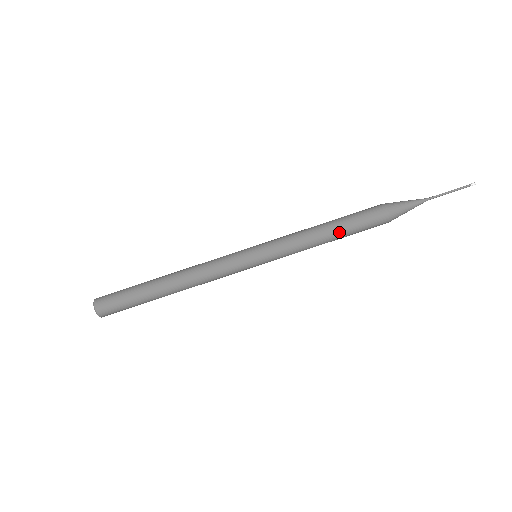
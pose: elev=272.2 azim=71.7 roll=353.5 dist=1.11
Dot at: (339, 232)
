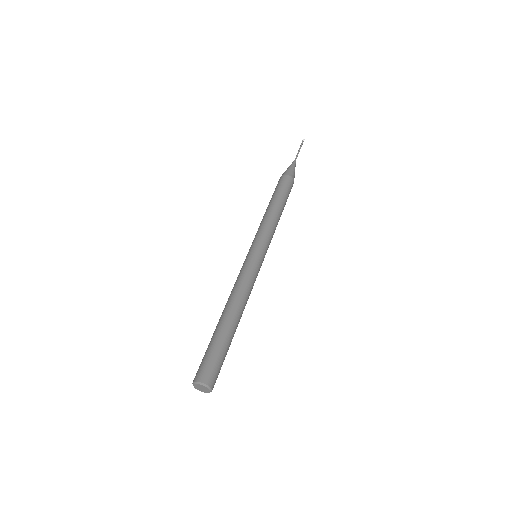
Dot at: occluded
